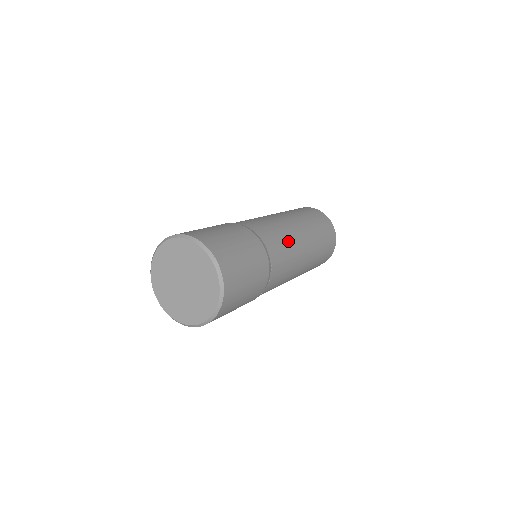
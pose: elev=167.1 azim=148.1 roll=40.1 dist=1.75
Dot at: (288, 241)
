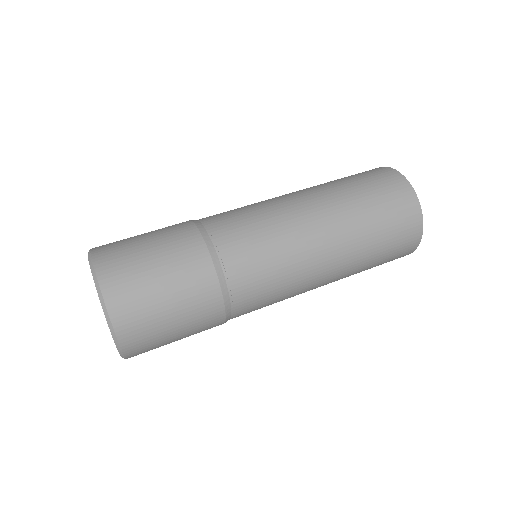
Dot at: (286, 275)
